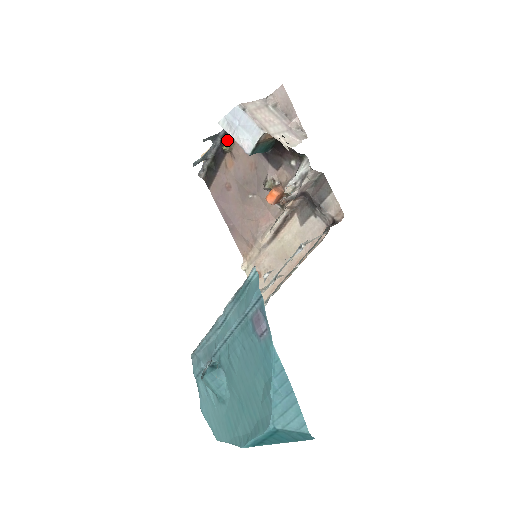
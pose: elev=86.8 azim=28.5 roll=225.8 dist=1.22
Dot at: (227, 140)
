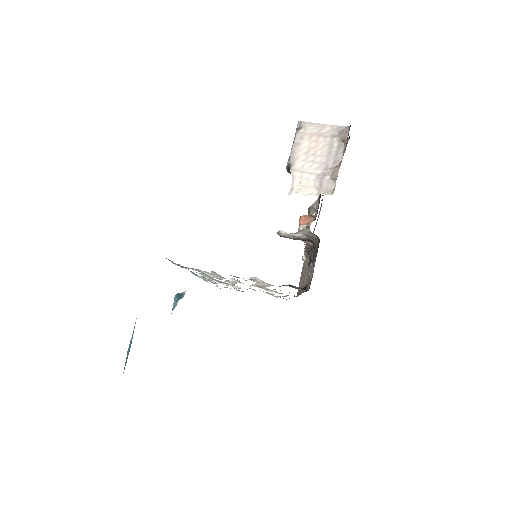
Dot at: occluded
